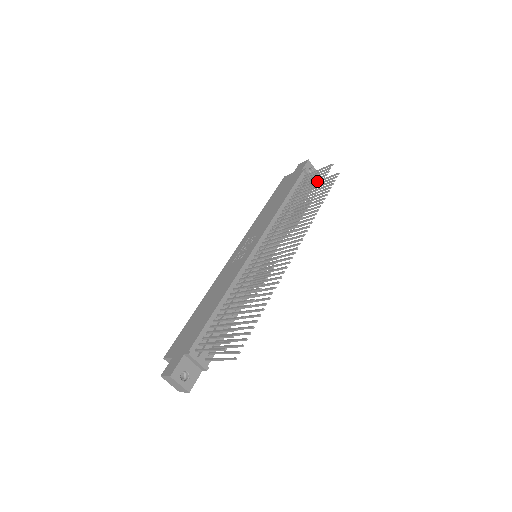
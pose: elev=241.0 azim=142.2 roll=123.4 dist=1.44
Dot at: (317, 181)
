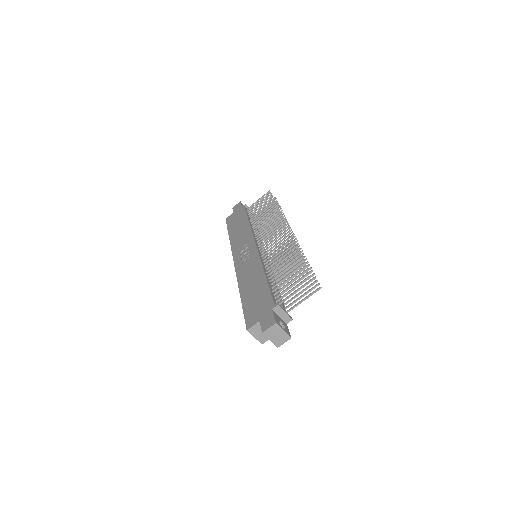
Dot at: (267, 201)
